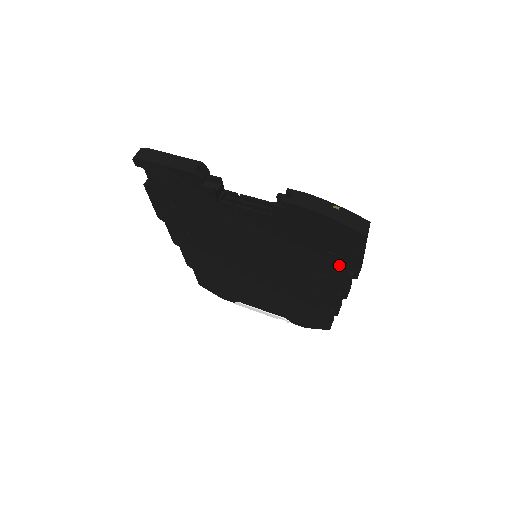
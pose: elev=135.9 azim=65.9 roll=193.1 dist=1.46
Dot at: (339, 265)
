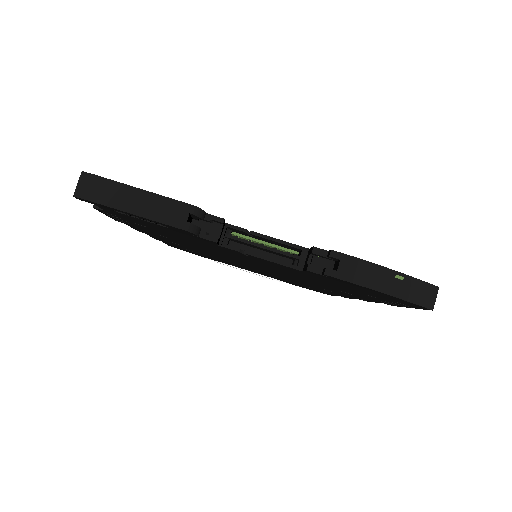
Dot at: (376, 299)
